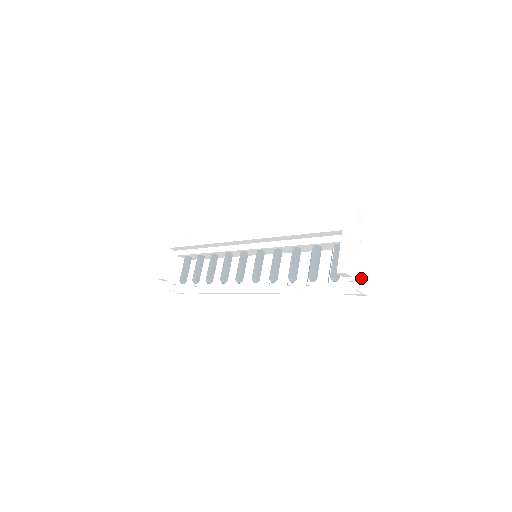
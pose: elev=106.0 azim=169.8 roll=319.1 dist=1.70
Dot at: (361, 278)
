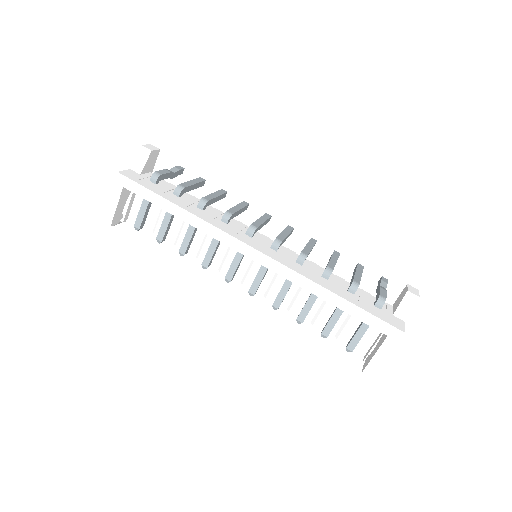
Dot at: occluded
